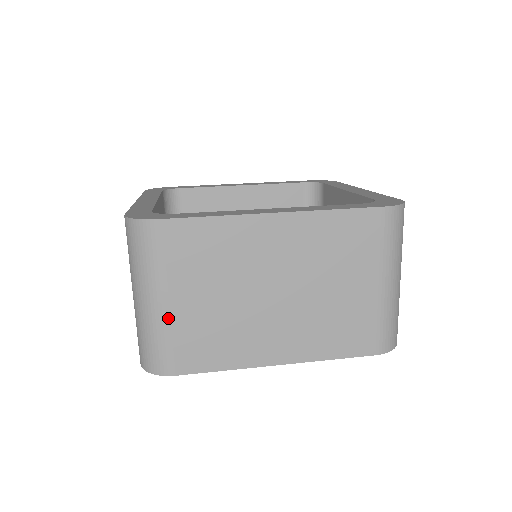
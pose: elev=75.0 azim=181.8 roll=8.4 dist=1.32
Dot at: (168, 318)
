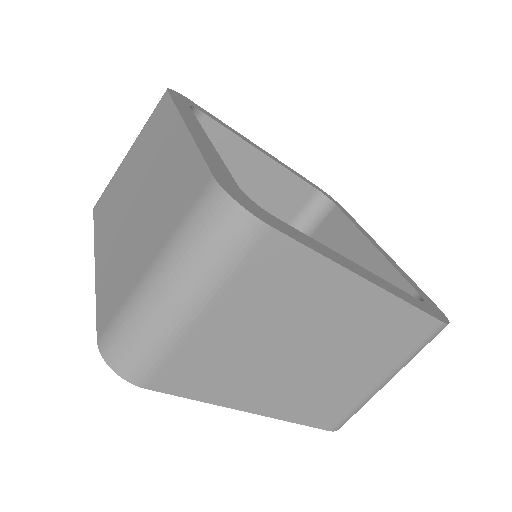
Dot at: (188, 330)
